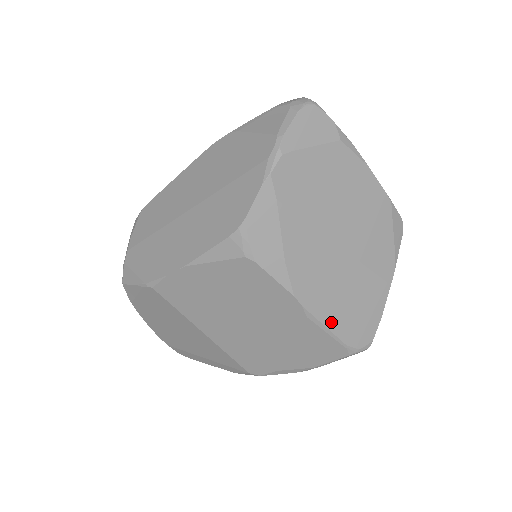
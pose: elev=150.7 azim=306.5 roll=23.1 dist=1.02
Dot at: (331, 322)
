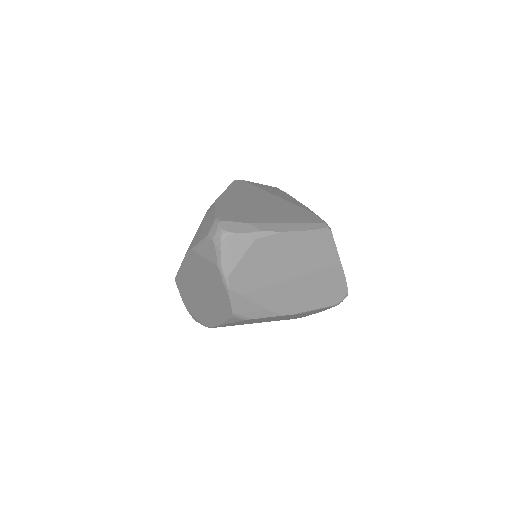
Dot at: (315, 306)
